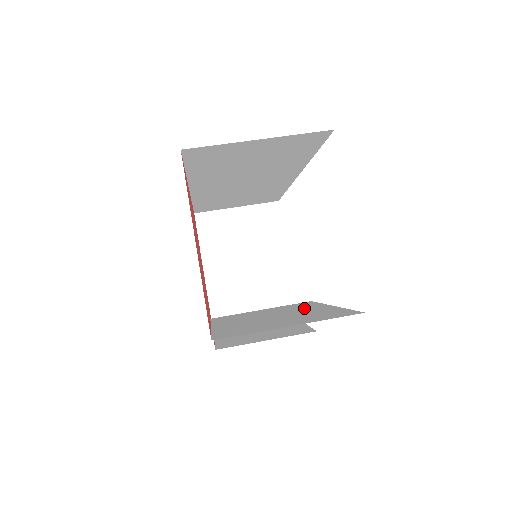
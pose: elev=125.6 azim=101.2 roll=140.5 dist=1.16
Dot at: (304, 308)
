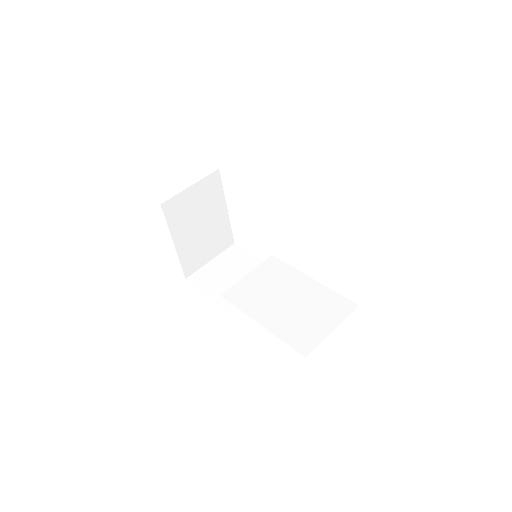
Dot at: (293, 281)
